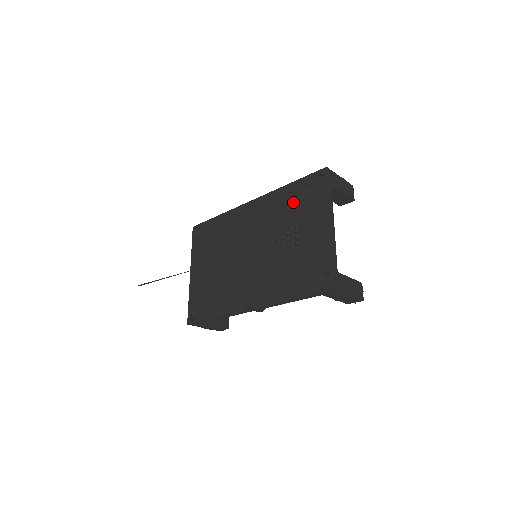
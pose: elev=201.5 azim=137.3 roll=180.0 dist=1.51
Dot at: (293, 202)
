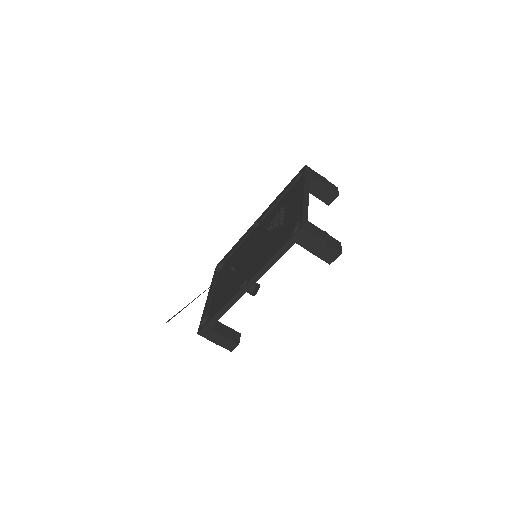
Dot at: (283, 201)
